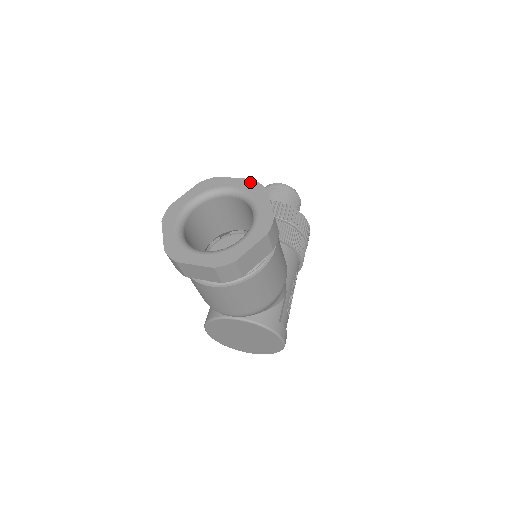
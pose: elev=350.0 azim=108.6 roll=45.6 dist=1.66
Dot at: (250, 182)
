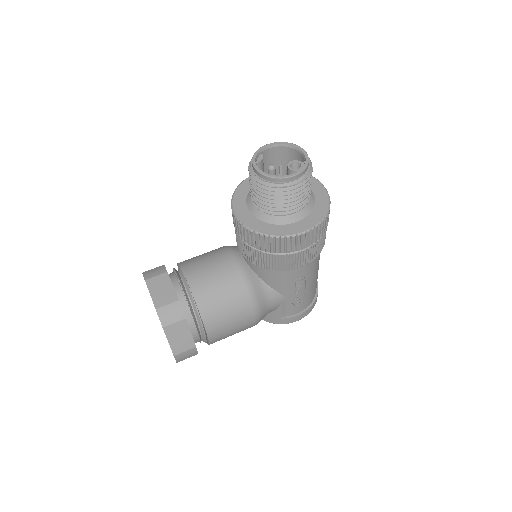
Dot at: (156, 311)
